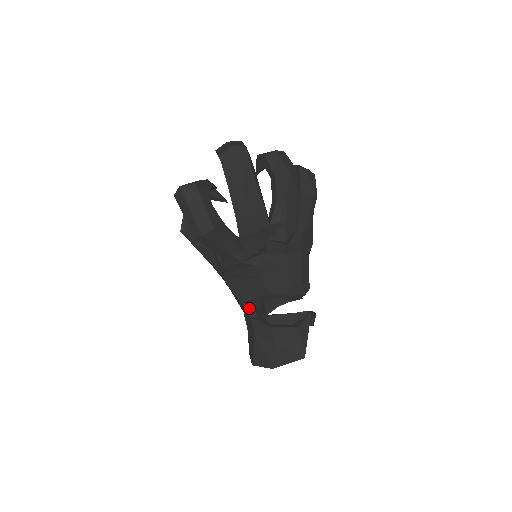
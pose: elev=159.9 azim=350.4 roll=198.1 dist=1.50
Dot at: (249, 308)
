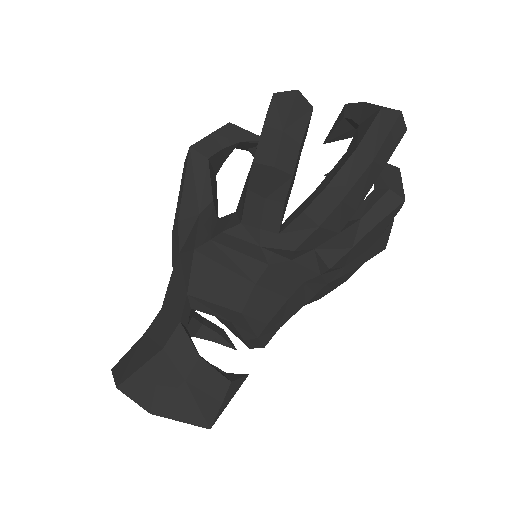
Dot at: (187, 309)
